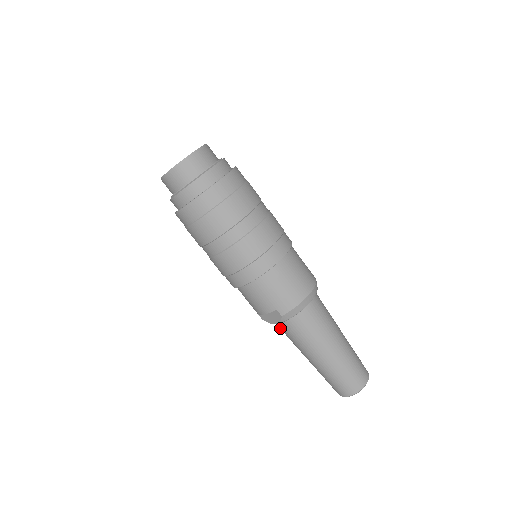
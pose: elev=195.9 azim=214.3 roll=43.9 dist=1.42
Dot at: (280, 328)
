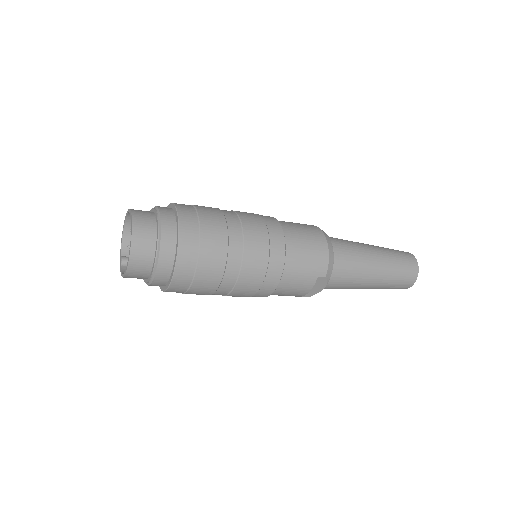
Dot at: occluded
